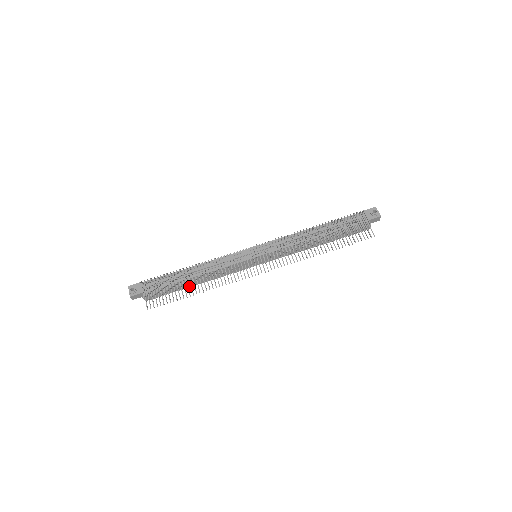
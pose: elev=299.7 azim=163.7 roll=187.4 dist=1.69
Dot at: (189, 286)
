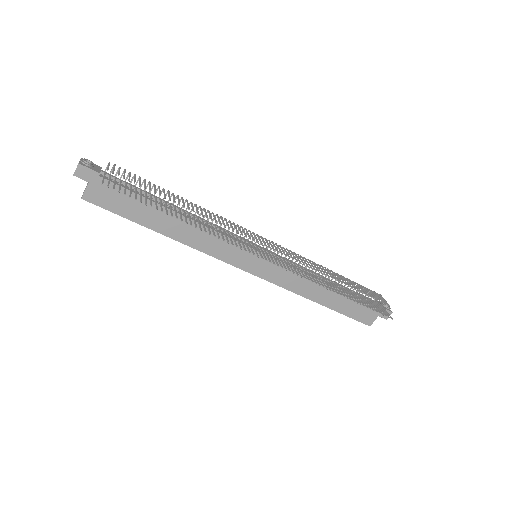
Dot at: (154, 227)
